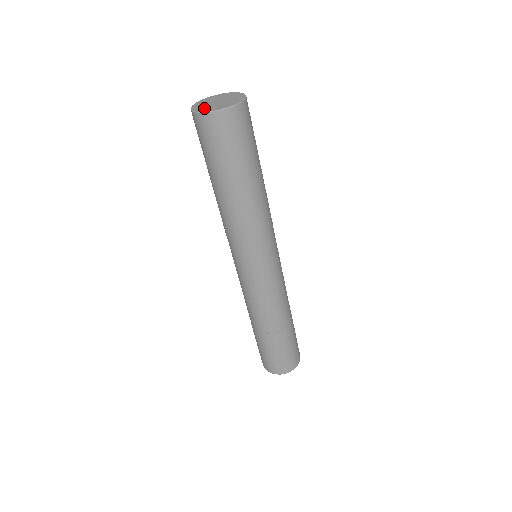
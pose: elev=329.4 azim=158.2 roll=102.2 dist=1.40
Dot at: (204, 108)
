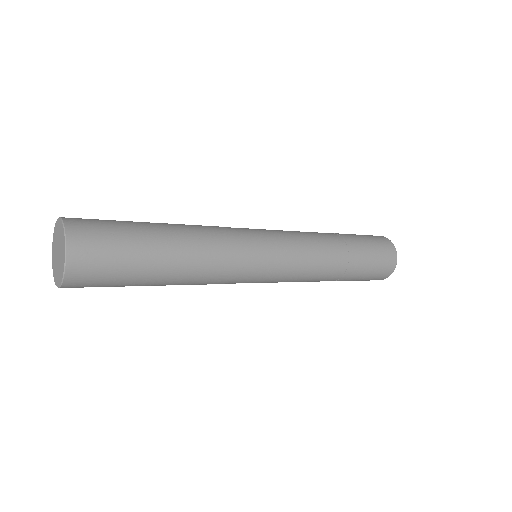
Dot at: (55, 274)
